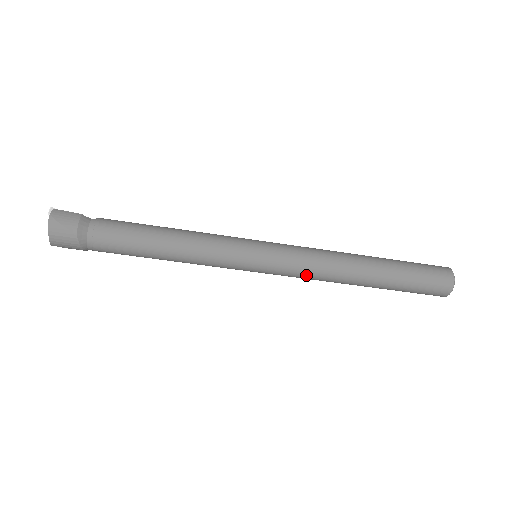
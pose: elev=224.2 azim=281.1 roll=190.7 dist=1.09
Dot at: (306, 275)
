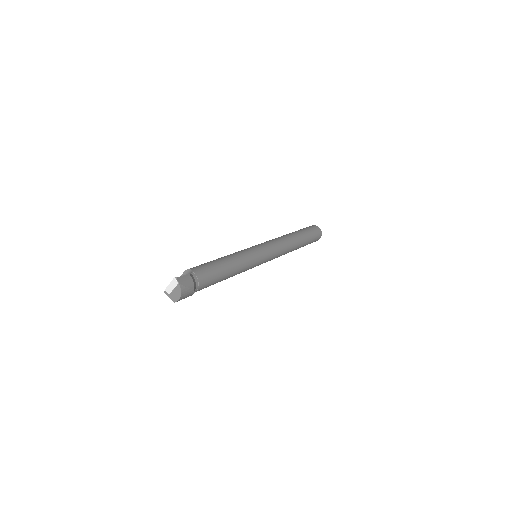
Dot at: (277, 257)
